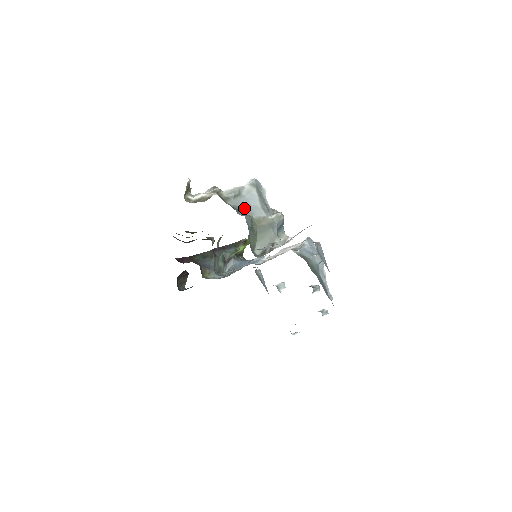
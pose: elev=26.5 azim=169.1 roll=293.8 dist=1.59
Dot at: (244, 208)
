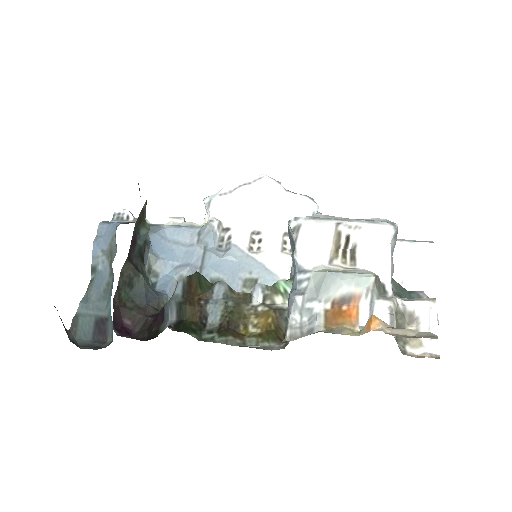
Dot at: occluded
